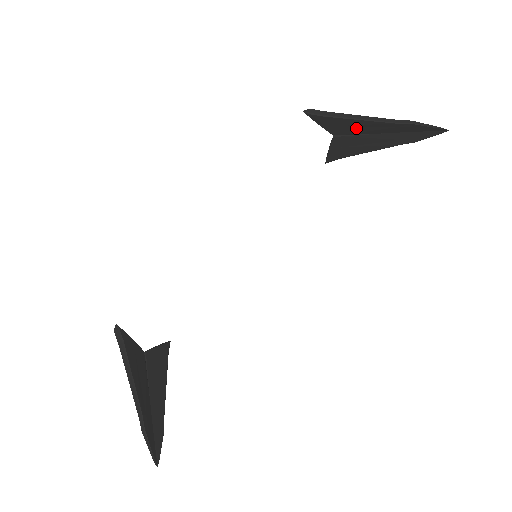
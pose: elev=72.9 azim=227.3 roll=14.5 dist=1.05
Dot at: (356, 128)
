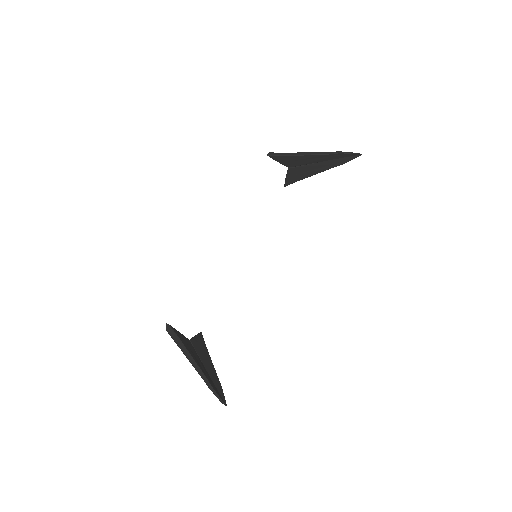
Dot at: (304, 161)
